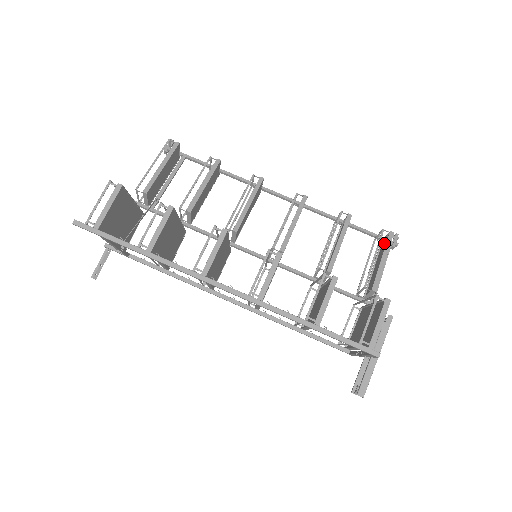
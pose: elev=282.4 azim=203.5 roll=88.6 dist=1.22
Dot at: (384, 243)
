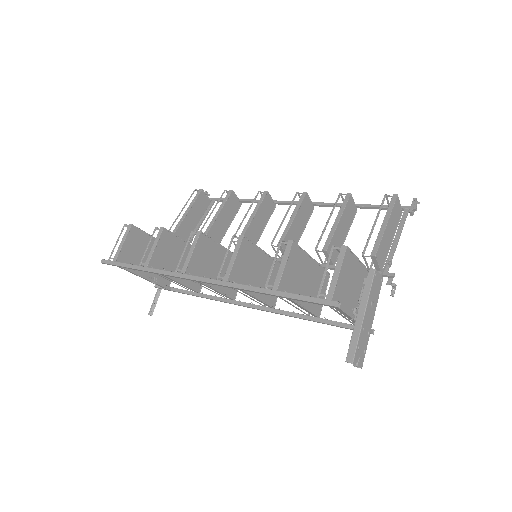
Dot at: occluded
